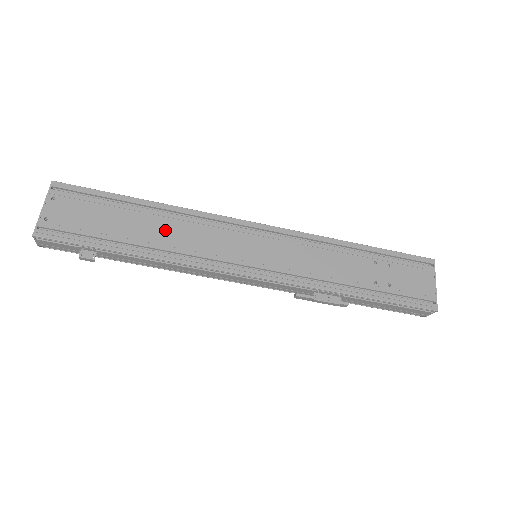
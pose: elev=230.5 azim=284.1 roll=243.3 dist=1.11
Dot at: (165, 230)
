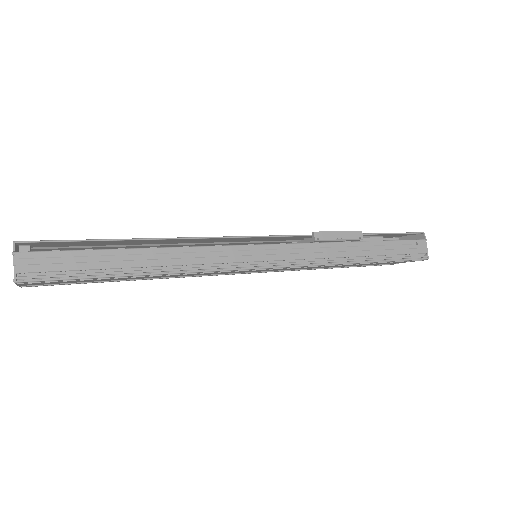
Dot at: (162, 276)
